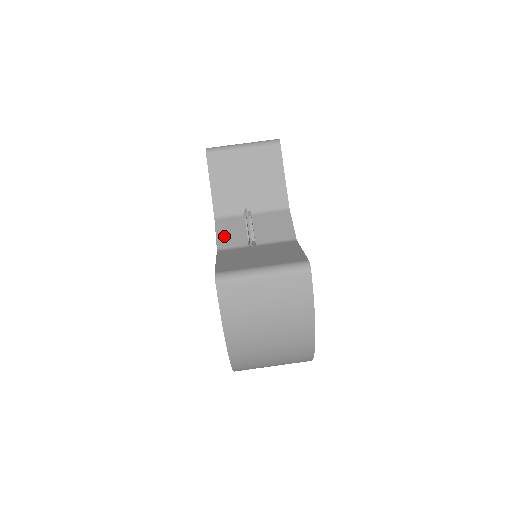
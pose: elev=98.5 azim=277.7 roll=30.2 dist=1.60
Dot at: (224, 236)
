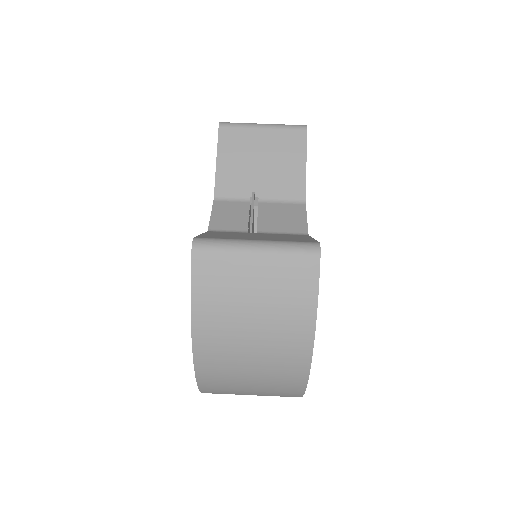
Dot at: (220, 218)
